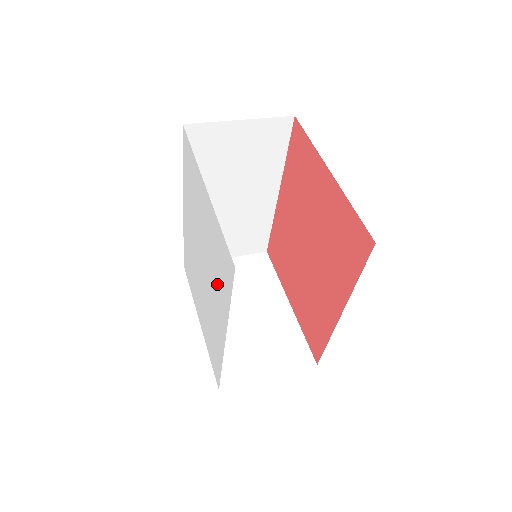
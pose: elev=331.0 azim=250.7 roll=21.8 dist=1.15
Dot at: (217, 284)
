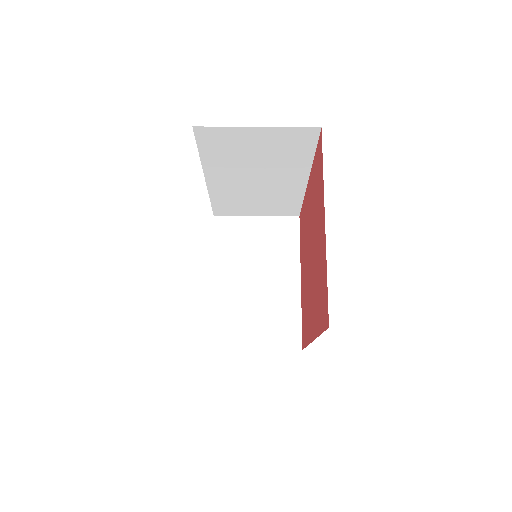
Dot at: occluded
